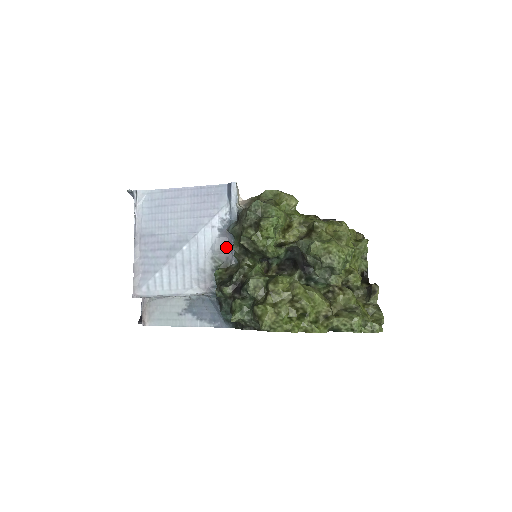
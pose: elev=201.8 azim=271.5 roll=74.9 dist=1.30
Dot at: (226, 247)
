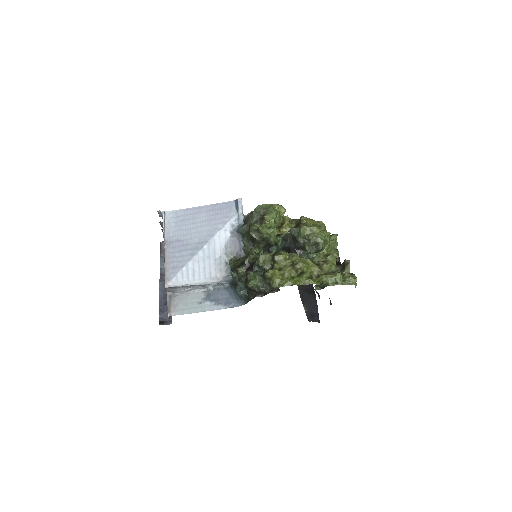
Dot at: (236, 245)
